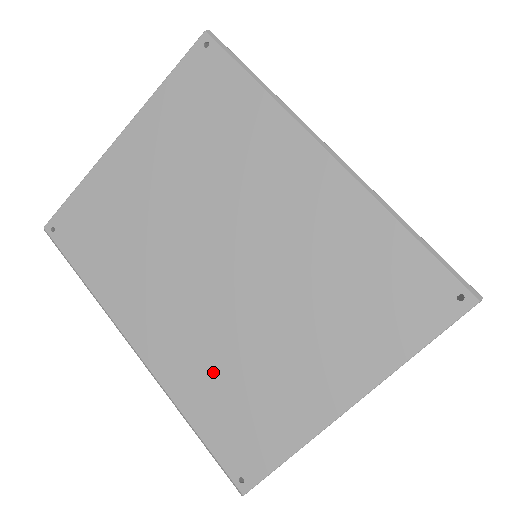
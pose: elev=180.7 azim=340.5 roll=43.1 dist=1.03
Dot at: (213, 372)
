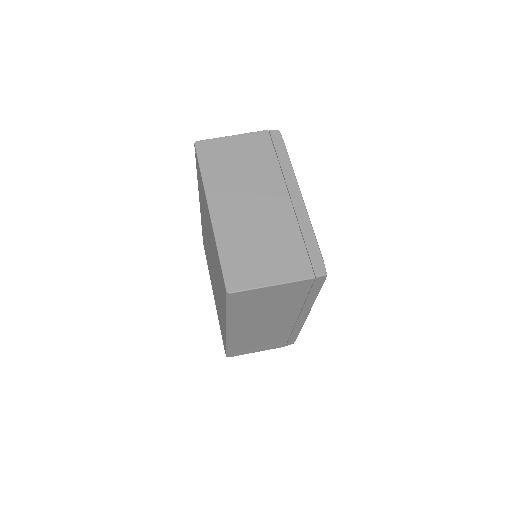
Dot at: occluded
